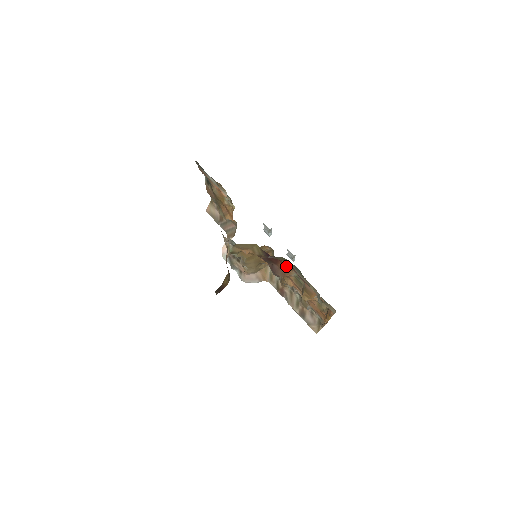
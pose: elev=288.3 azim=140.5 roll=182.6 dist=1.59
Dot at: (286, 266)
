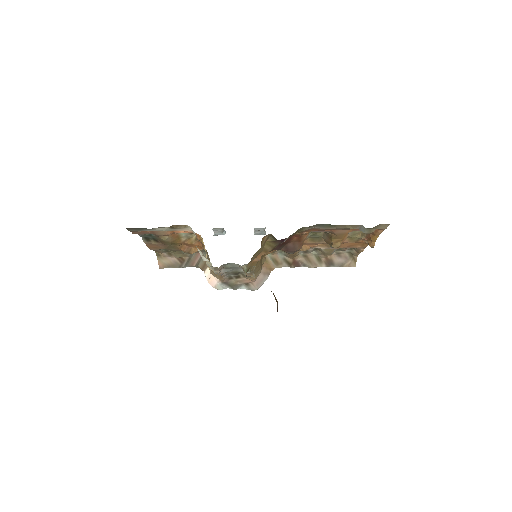
Dot at: (302, 234)
